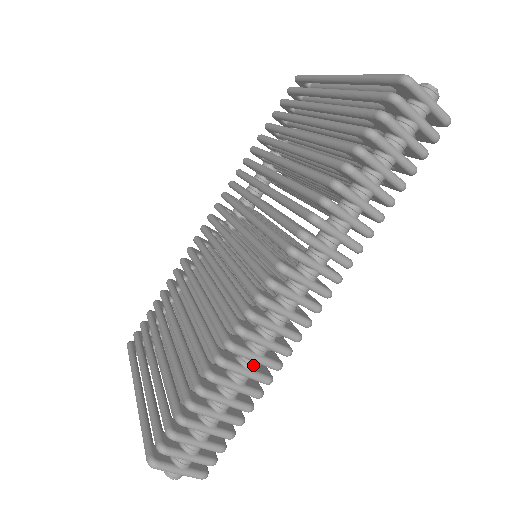
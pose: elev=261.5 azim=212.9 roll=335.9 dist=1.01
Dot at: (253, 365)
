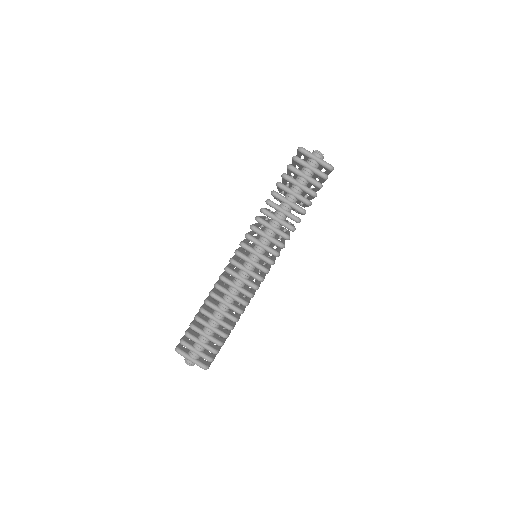
Dot at: (229, 299)
